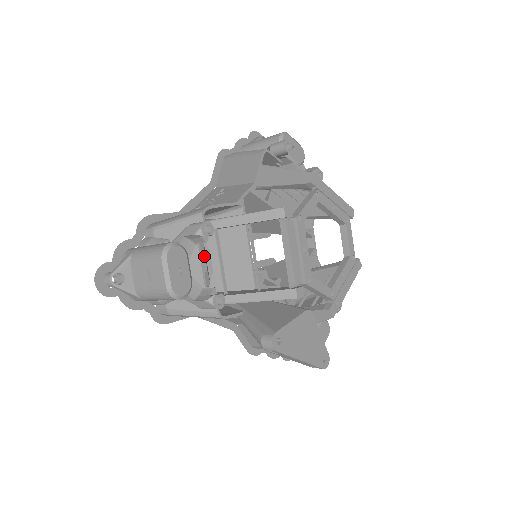
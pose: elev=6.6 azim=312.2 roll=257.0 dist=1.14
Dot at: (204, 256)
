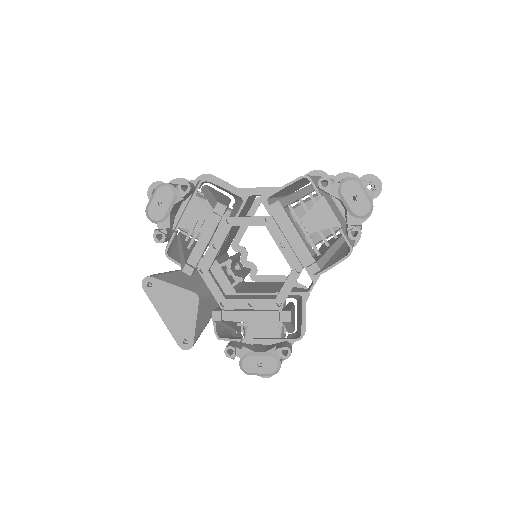
Dot at: occluded
